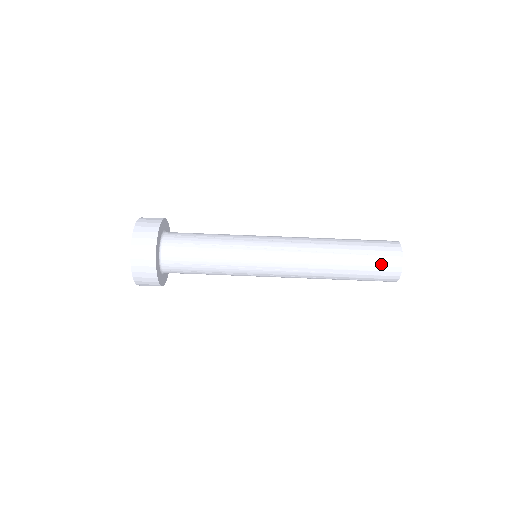
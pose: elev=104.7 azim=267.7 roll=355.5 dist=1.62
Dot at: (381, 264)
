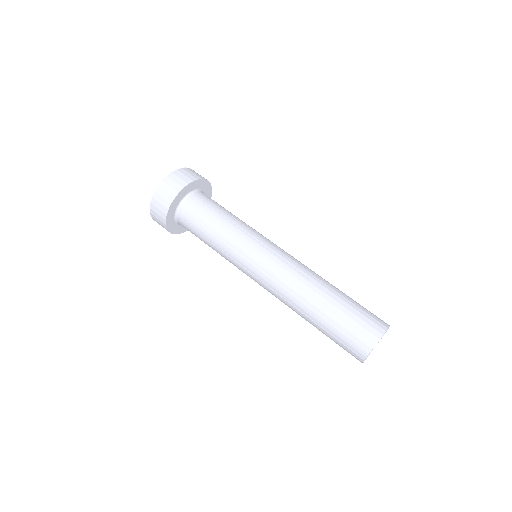
Dot at: (364, 319)
